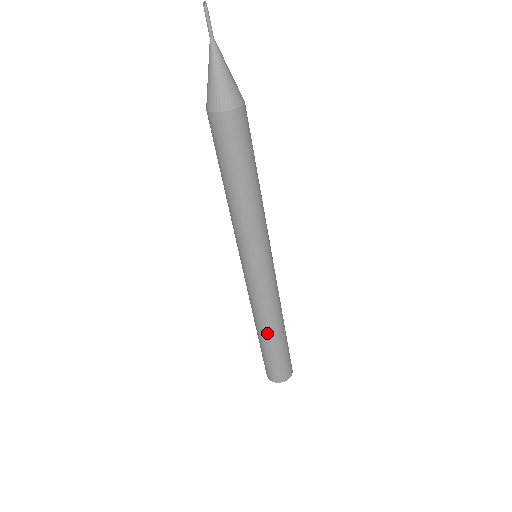
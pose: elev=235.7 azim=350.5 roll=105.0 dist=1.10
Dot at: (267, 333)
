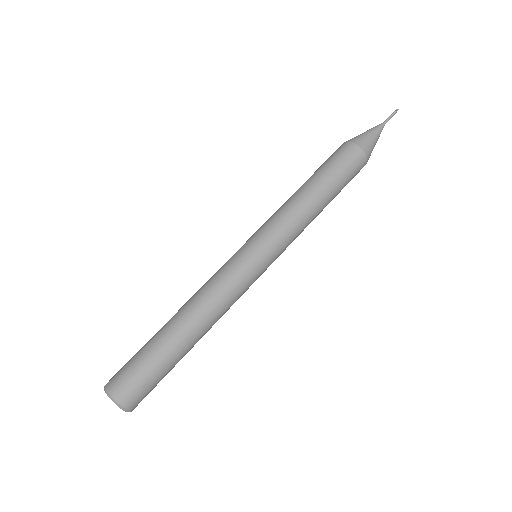
Dot at: (194, 333)
